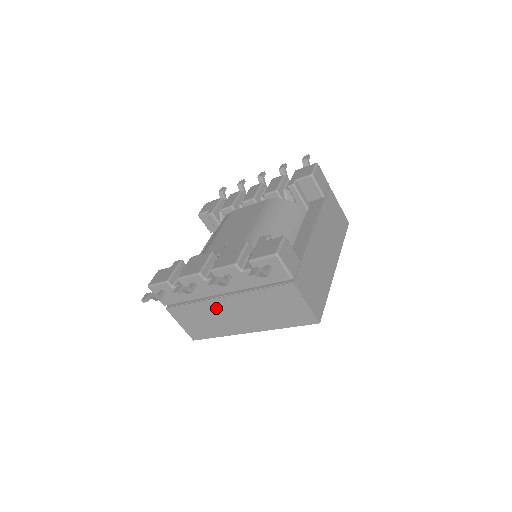
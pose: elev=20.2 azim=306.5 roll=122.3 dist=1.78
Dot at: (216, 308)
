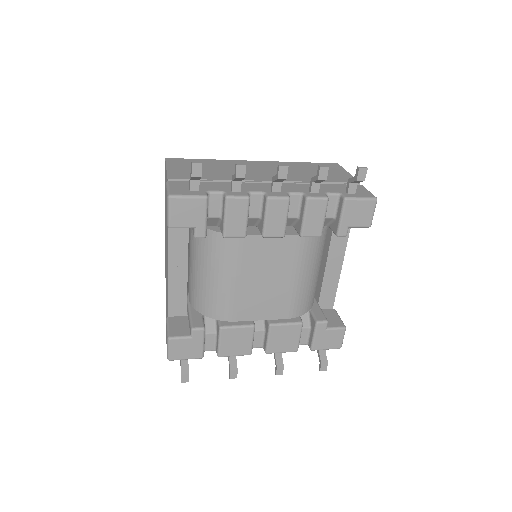
Dot at: occluded
